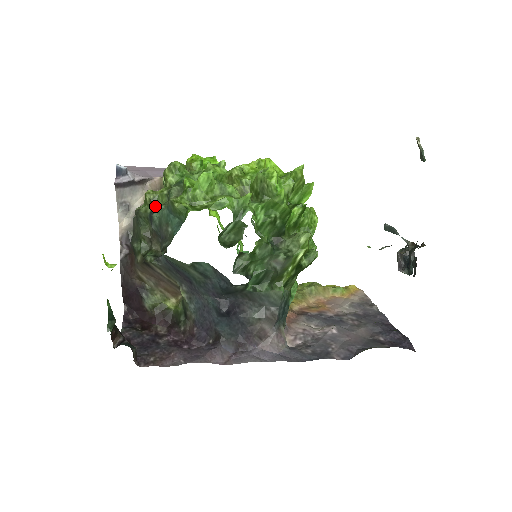
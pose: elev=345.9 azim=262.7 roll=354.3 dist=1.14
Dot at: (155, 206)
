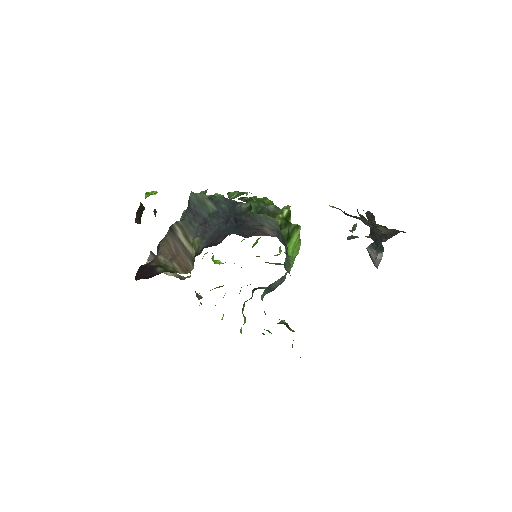
Dot at: occluded
